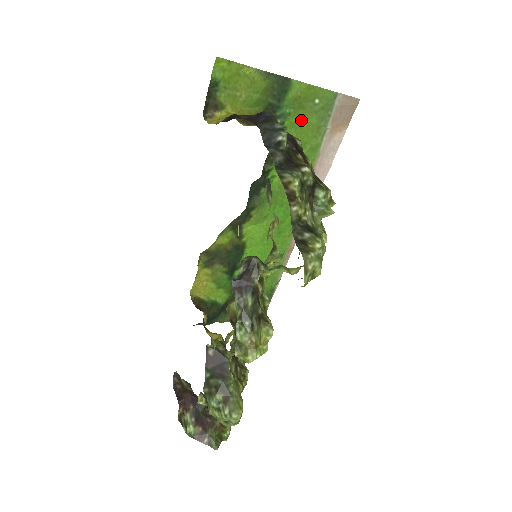
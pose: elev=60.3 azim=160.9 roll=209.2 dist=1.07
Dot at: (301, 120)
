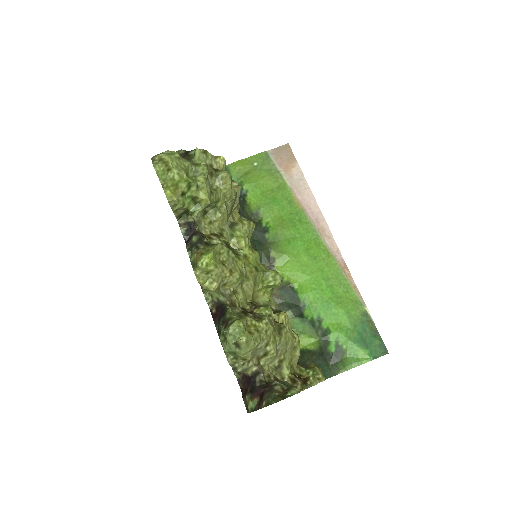
Dot at: (254, 180)
